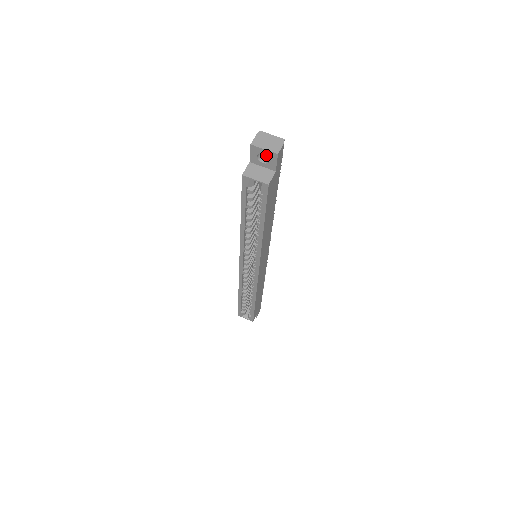
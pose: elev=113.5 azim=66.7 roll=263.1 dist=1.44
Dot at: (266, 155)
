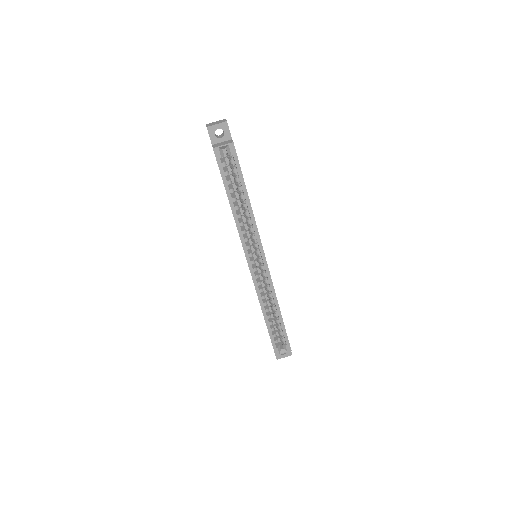
Dot at: (219, 137)
